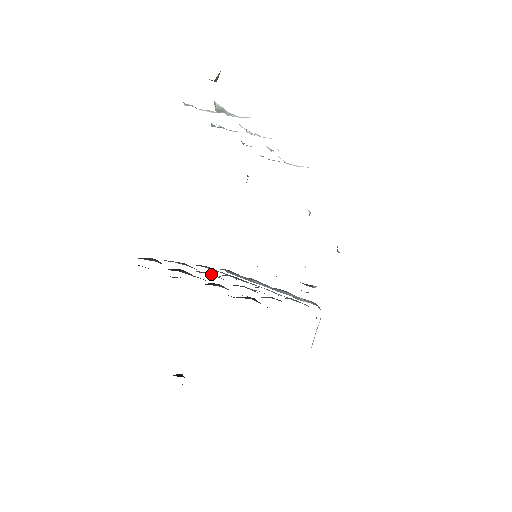
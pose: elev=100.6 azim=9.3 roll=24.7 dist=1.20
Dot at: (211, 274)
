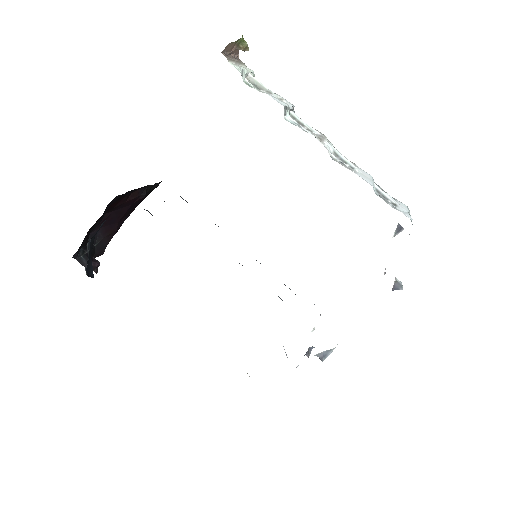
Dot at: occluded
